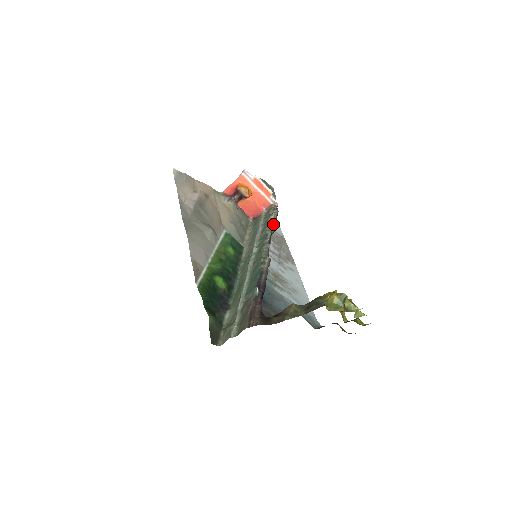
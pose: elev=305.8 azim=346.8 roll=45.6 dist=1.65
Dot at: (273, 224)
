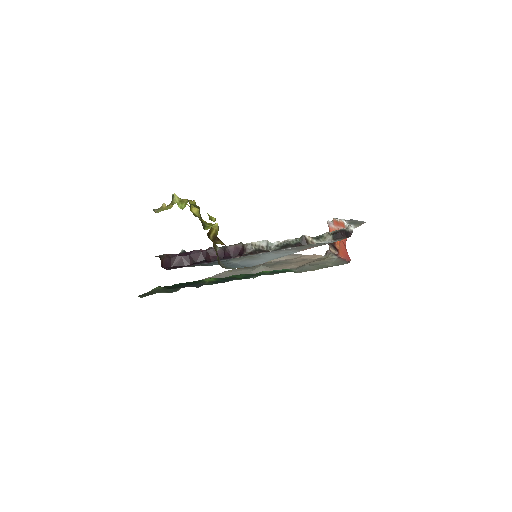
Dot at: (315, 237)
